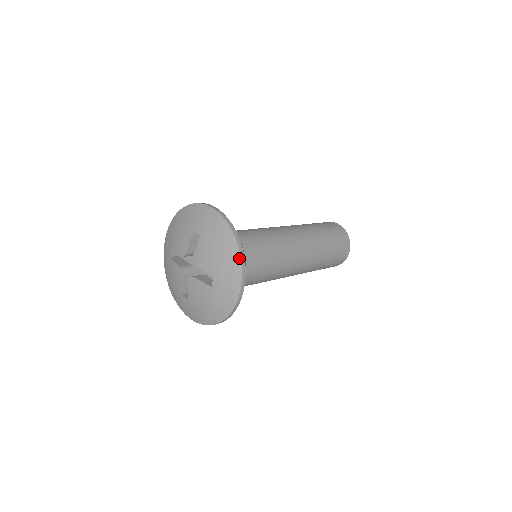
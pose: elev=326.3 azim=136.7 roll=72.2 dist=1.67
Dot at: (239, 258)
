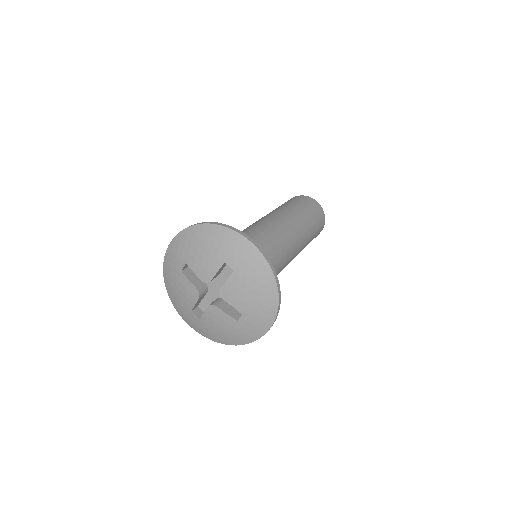
Dot at: (277, 304)
